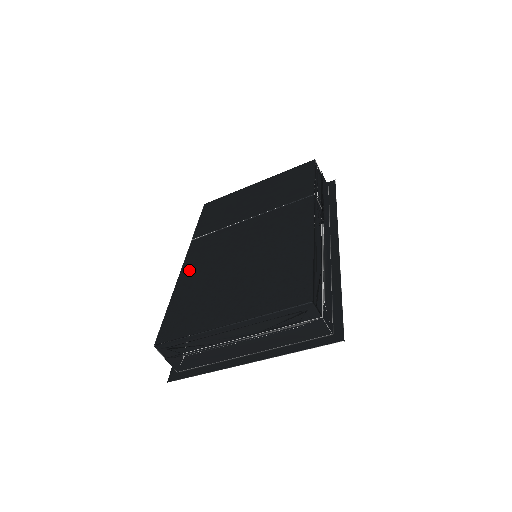
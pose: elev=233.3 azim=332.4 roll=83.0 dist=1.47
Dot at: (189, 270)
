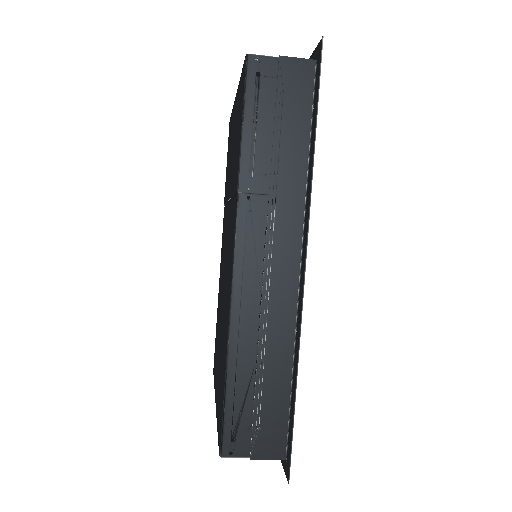
Dot at: (220, 271)
